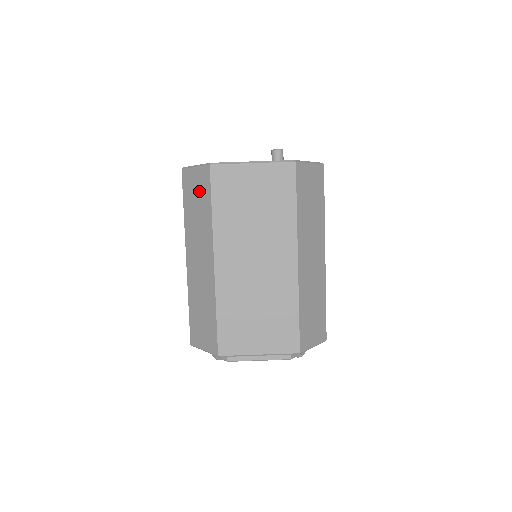
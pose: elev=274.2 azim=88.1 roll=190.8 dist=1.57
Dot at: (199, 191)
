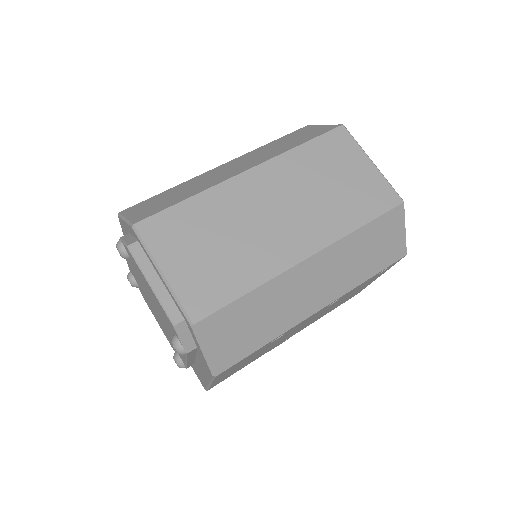
Dot at: (306, 135)
